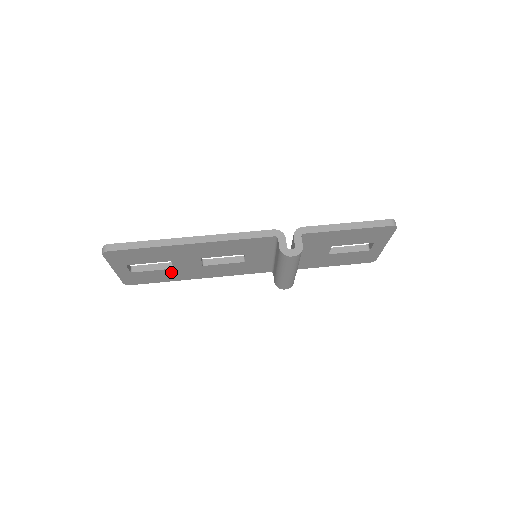
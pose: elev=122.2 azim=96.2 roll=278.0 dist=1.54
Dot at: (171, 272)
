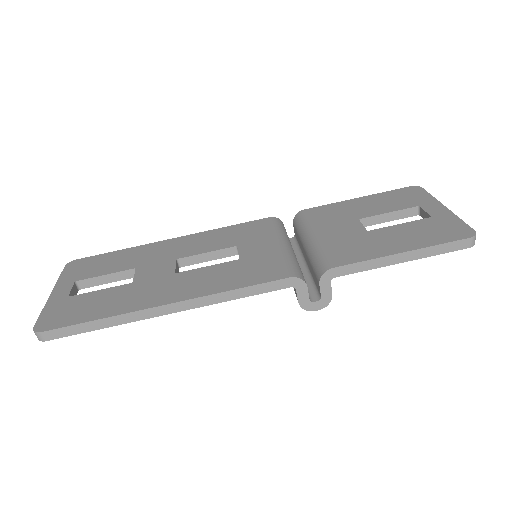
Dot at: occluded
